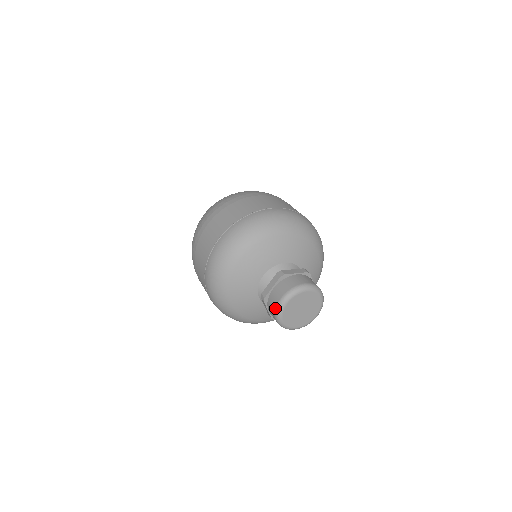
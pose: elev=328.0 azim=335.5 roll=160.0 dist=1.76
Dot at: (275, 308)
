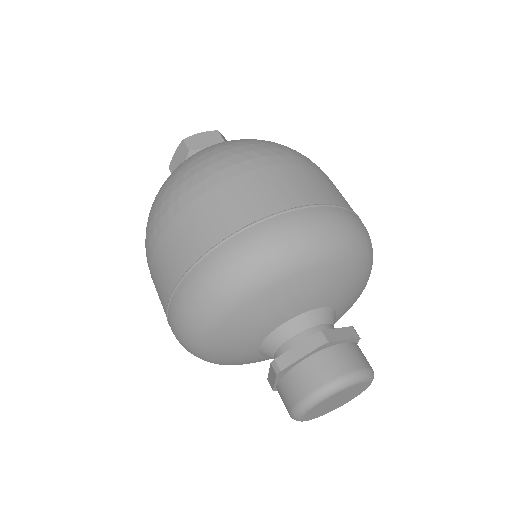
Dot at: occluded
